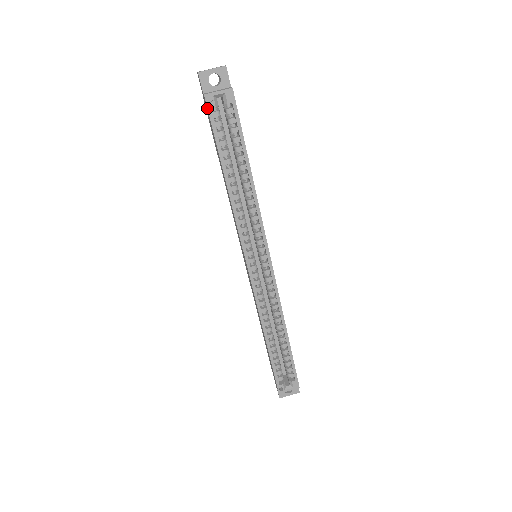
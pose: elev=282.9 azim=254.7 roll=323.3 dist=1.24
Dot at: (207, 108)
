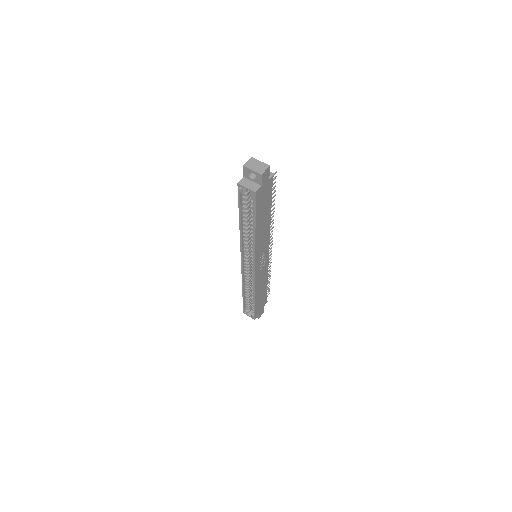
Dot at: (238, 190)
